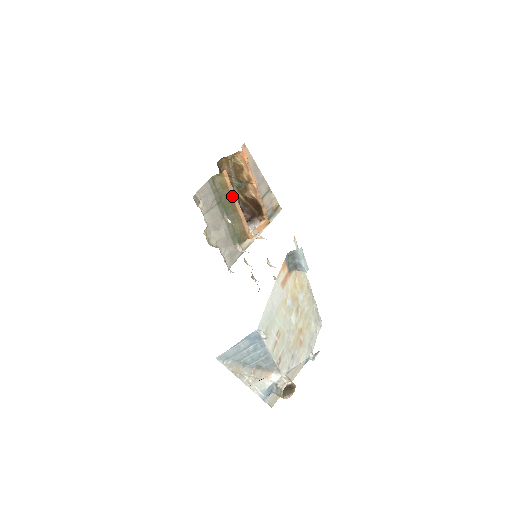
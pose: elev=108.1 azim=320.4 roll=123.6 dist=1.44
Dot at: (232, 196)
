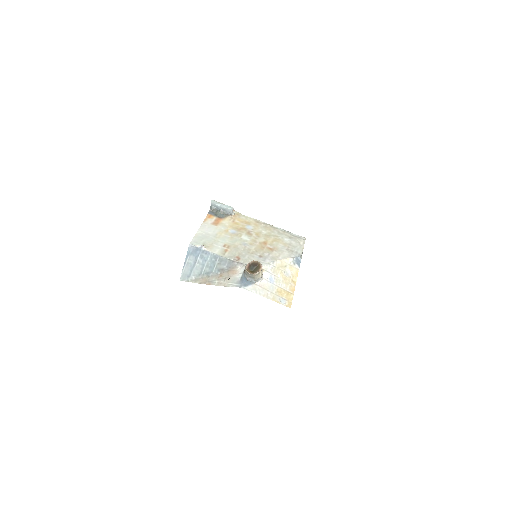
Dot at: occluded
